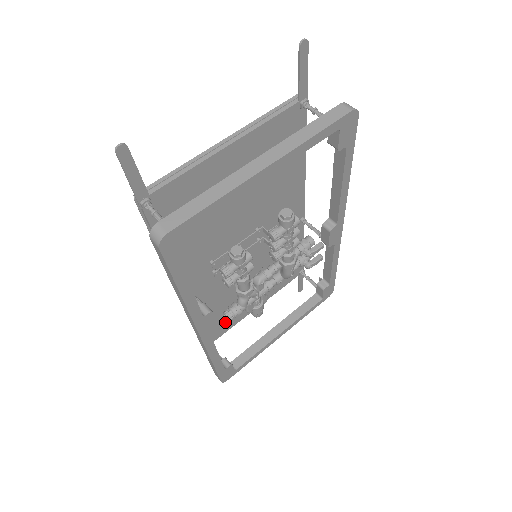
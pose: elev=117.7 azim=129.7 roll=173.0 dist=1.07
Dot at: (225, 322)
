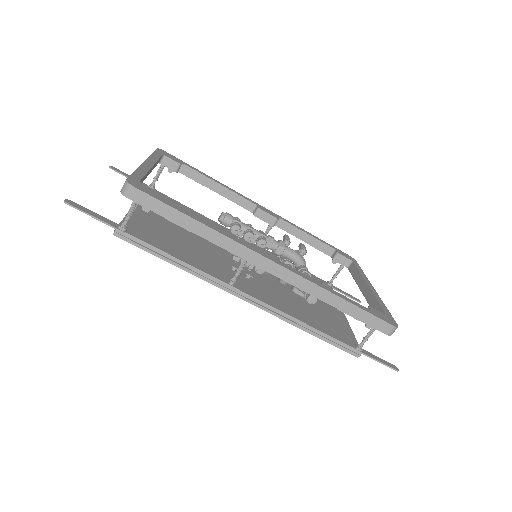
Dot at: (336, 326)
